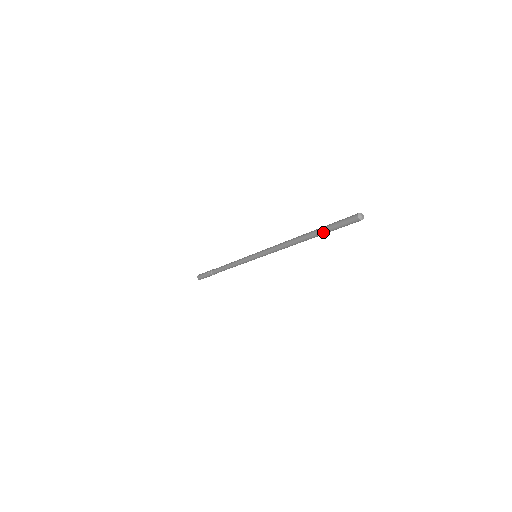
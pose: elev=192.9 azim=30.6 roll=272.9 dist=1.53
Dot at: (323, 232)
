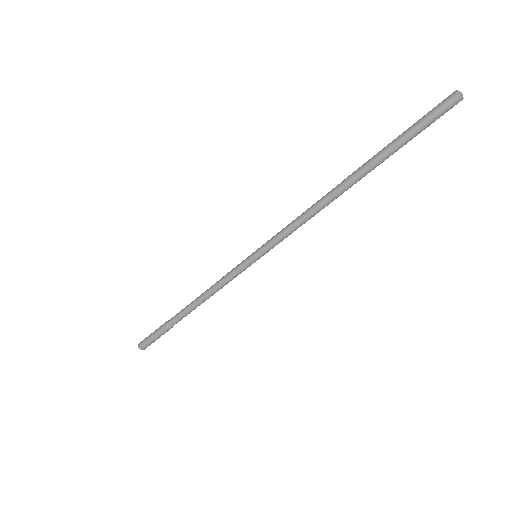
Dot at: (388, 146)
